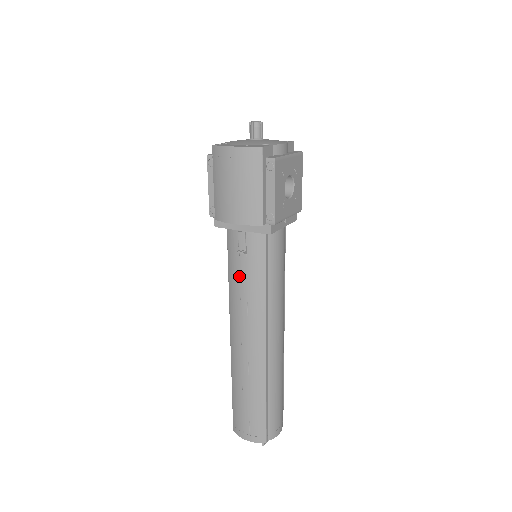
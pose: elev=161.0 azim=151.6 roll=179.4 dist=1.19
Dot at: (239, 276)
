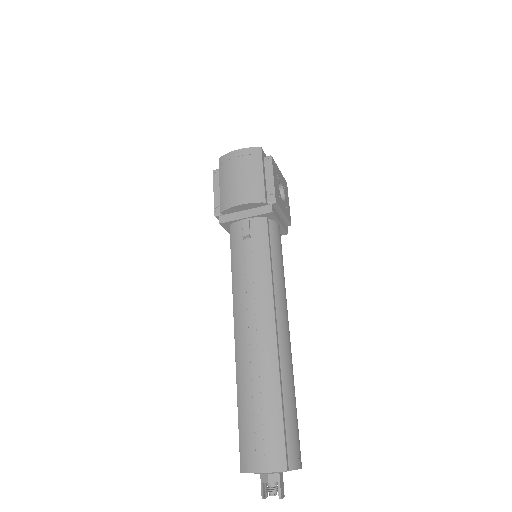
Dot at: (244, 261)
